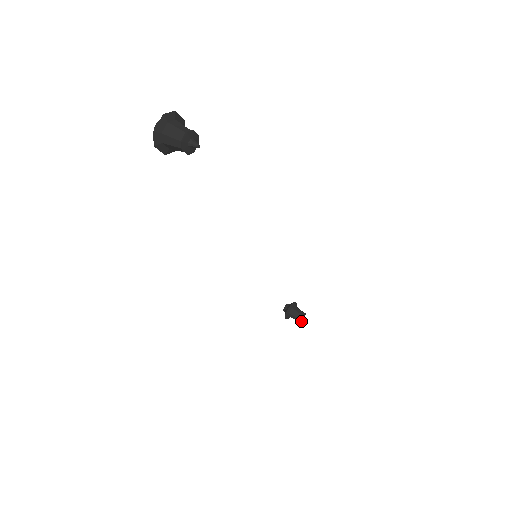
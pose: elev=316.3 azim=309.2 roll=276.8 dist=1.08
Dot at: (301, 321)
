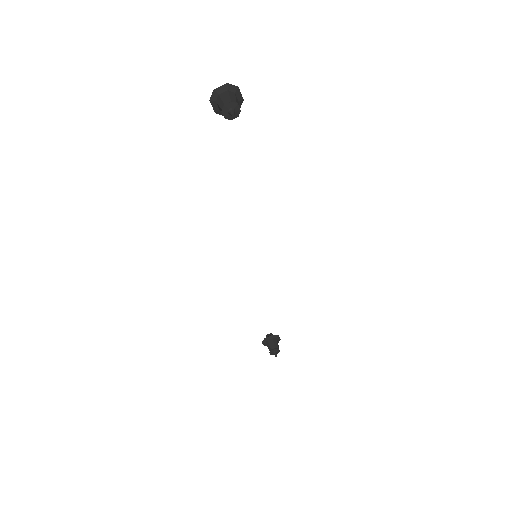
Dot at: (272, 354)
